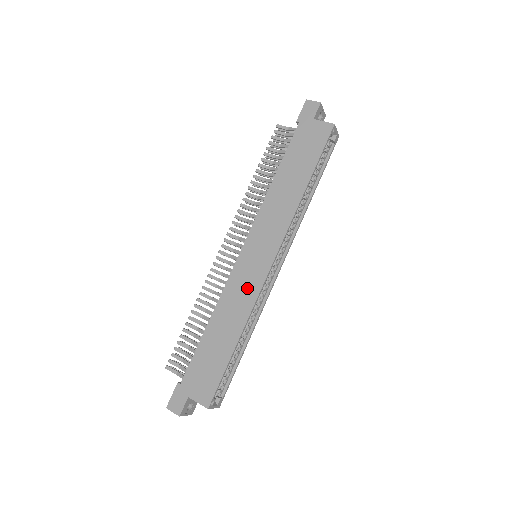
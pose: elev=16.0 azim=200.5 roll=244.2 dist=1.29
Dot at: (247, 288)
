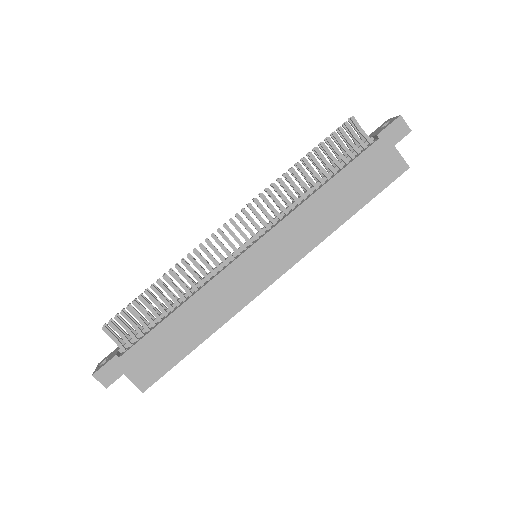
Dot at: (236, 294)
